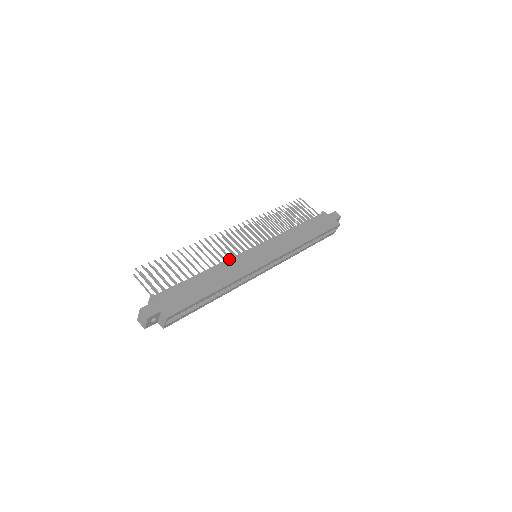
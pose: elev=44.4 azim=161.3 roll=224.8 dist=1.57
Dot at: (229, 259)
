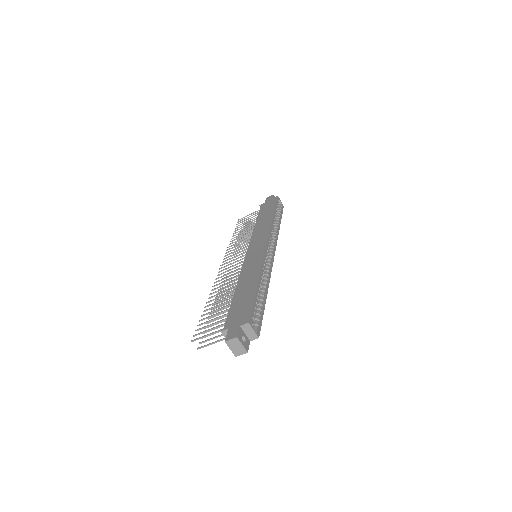
Dot at: (241, 270)
